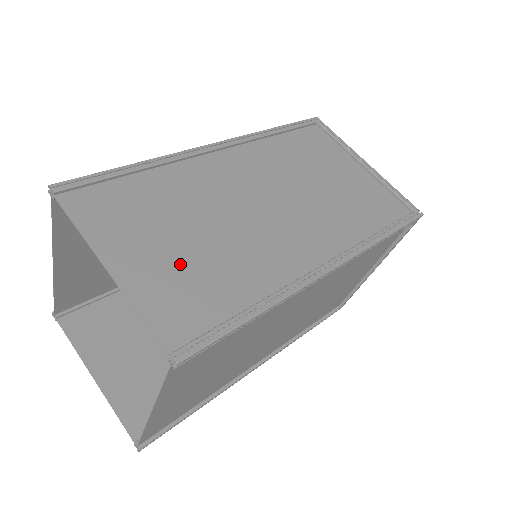
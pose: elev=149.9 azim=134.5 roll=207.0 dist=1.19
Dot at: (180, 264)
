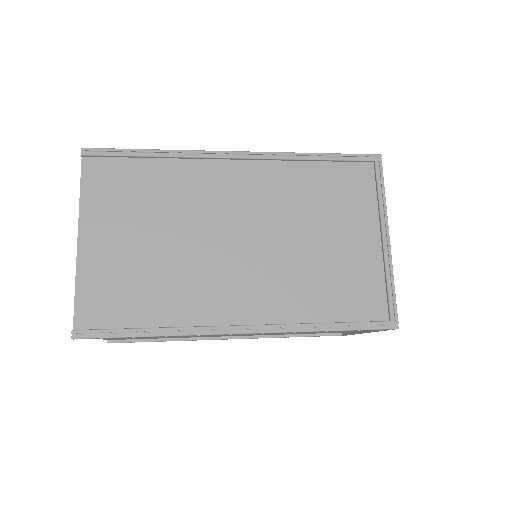
Dot at: occluded
